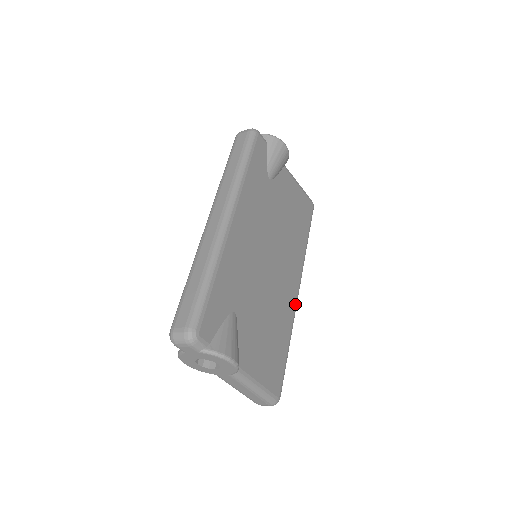
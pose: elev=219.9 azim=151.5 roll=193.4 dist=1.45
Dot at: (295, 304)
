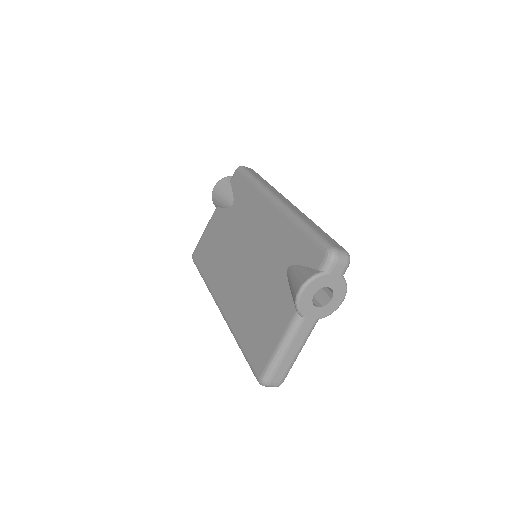
Dot at: occluded
